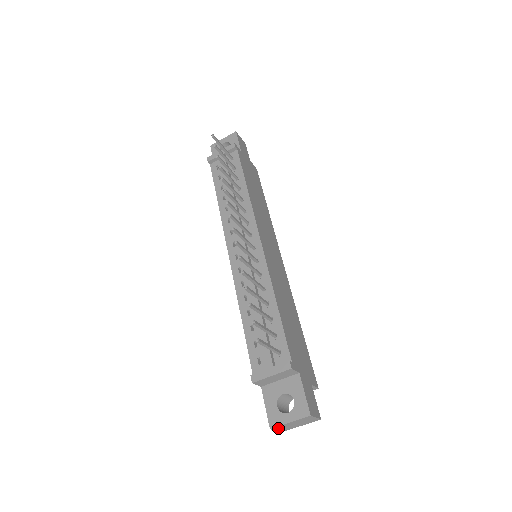
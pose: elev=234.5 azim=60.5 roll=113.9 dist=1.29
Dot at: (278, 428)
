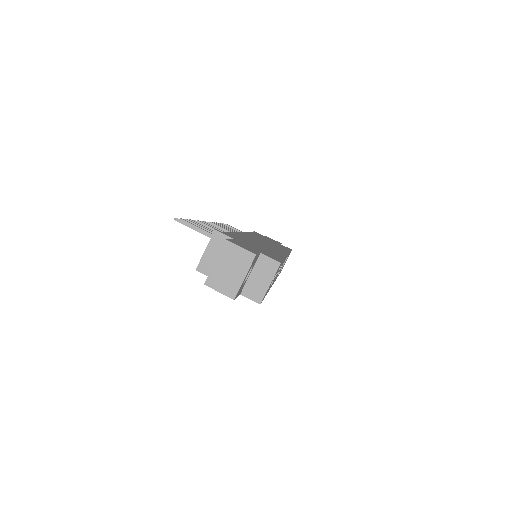
Dot at: (215, 284)
